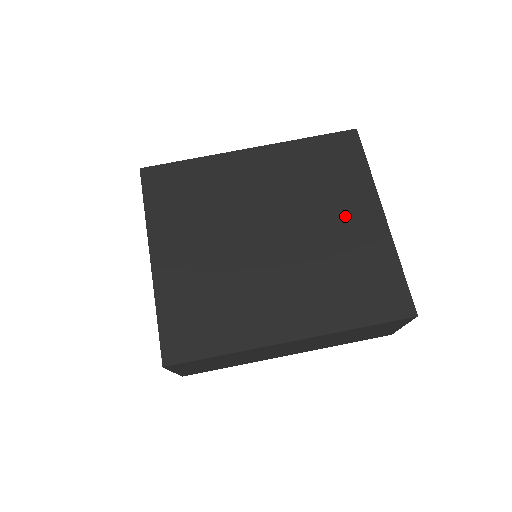
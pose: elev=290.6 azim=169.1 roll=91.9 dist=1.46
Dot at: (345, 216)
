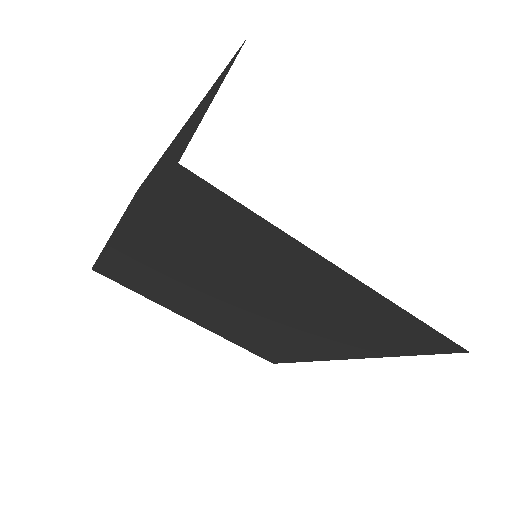
Dot at: (295, 279)
